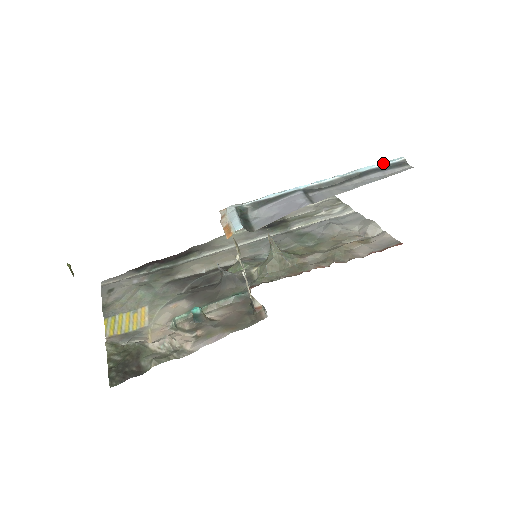
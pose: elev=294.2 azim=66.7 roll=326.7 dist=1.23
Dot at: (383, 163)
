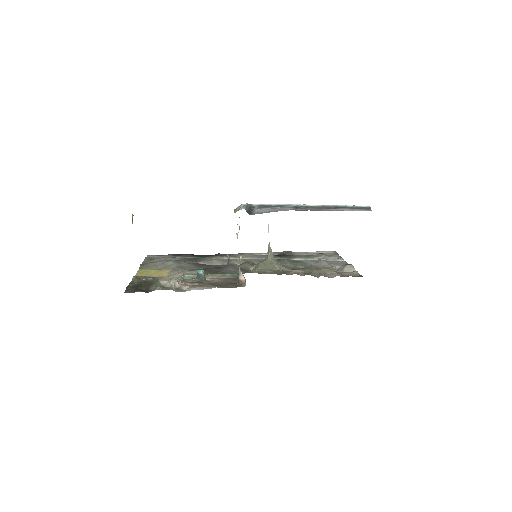
Dot at: (354, 205)
